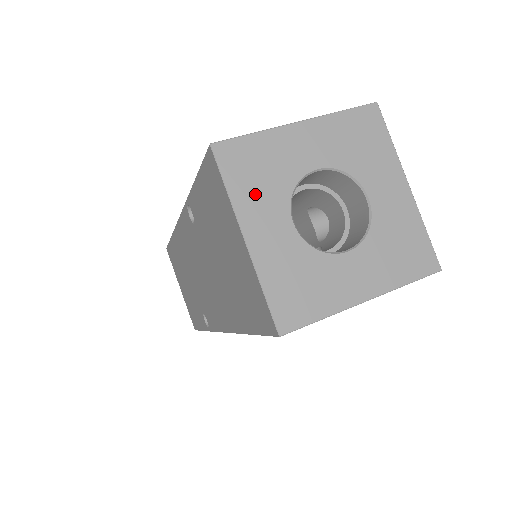
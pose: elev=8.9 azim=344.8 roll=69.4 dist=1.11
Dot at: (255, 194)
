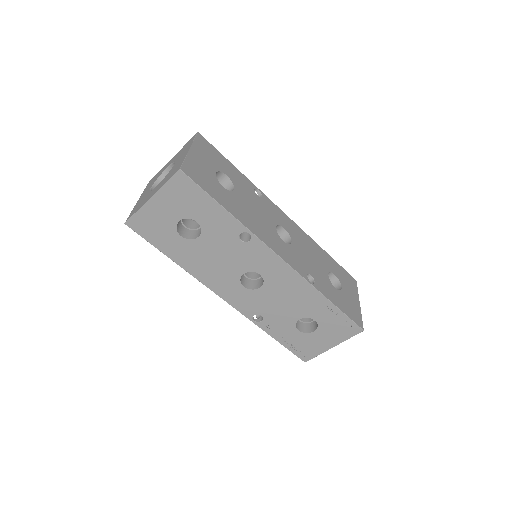
Dot at: (148, 187)
